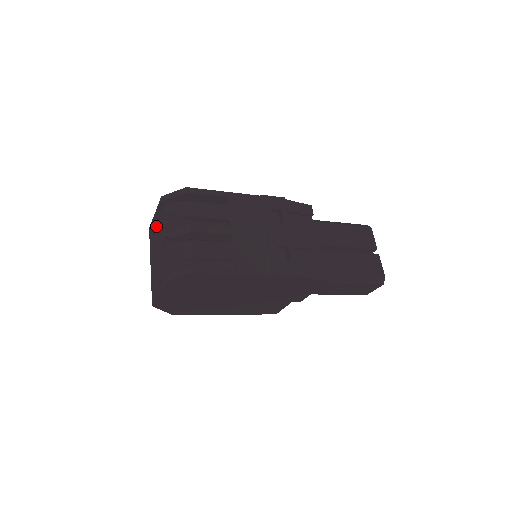
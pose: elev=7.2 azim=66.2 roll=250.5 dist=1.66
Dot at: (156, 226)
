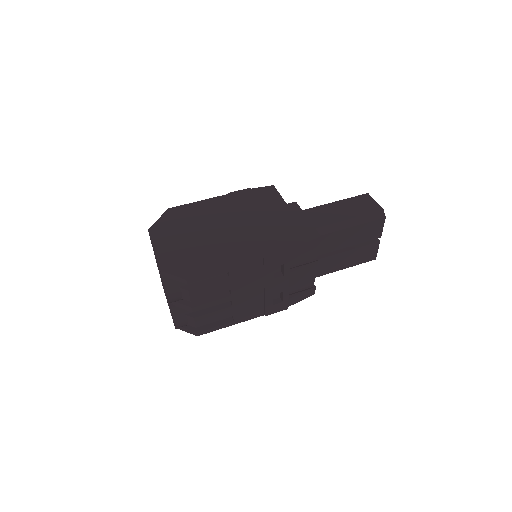
Dot at: occluded
